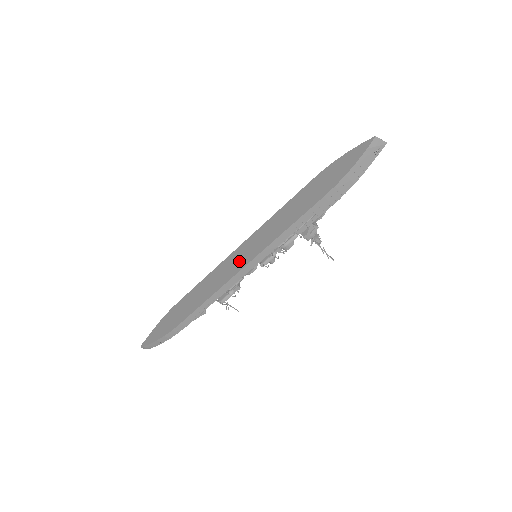
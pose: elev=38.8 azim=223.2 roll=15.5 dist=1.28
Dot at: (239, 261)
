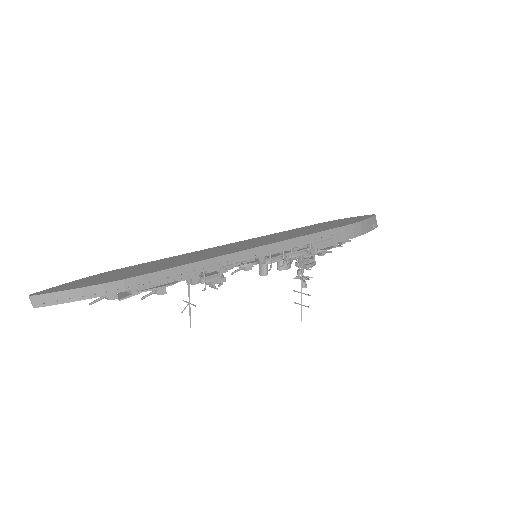
Dot at: (245, 245)
